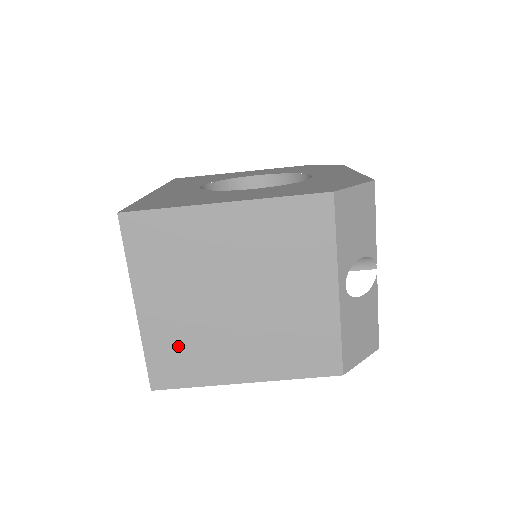
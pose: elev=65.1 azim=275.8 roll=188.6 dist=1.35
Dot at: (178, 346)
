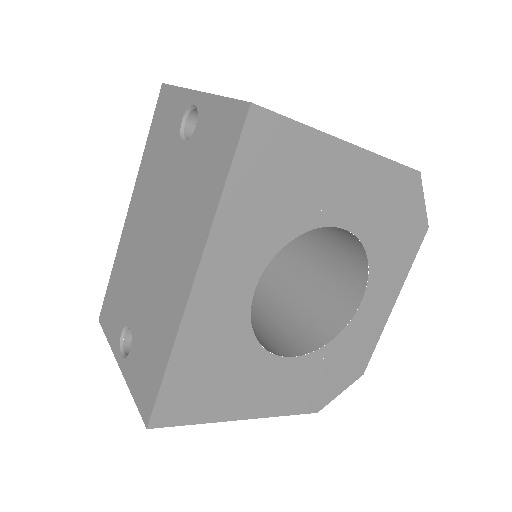
Dot at: occluded
